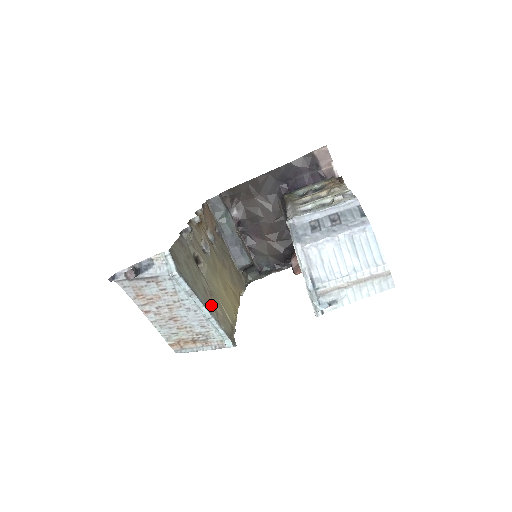
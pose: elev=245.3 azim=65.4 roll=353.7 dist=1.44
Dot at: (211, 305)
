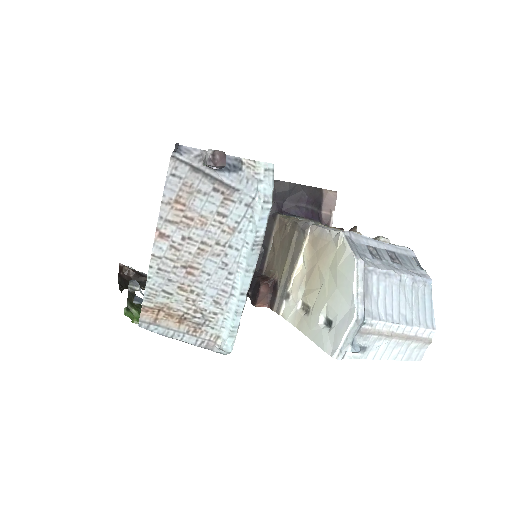
Dot at: occluded
